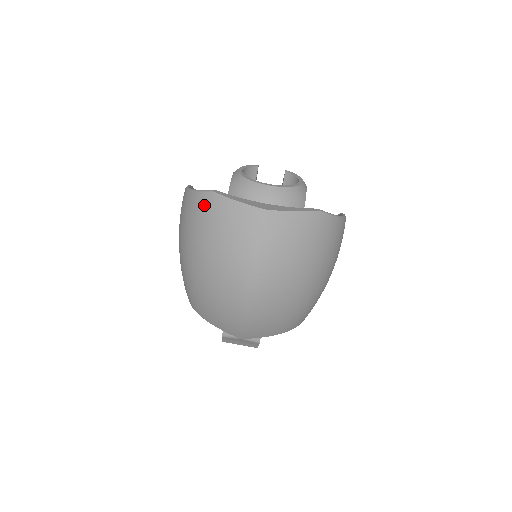
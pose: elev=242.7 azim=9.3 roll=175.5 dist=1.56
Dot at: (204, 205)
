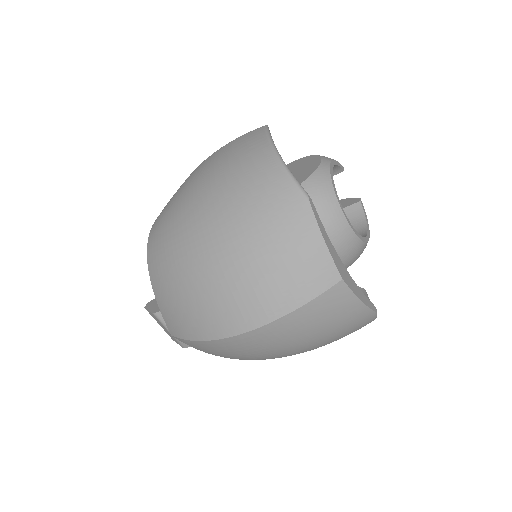
Dot at: (282, 199)
